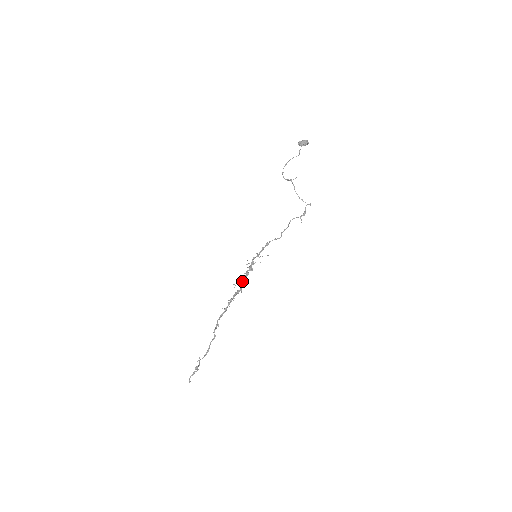
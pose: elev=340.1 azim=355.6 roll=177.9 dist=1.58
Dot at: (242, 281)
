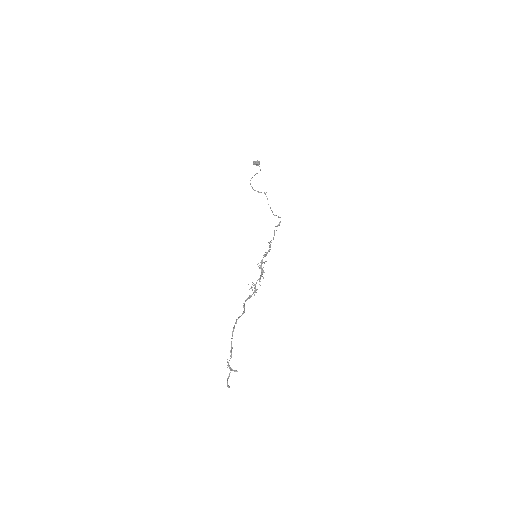
Dot at: occluded
